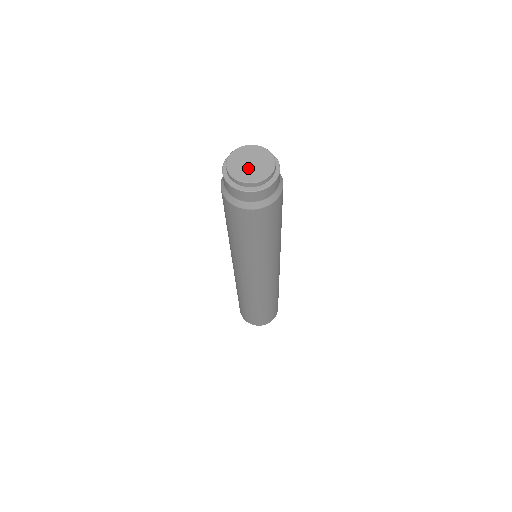
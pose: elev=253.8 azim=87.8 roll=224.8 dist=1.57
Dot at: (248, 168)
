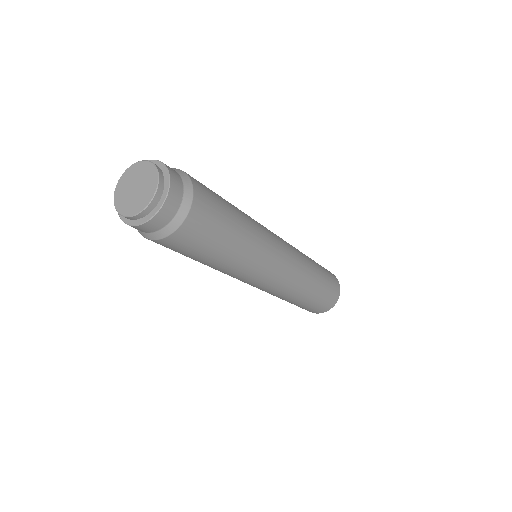
Dot at: (134, 196)
